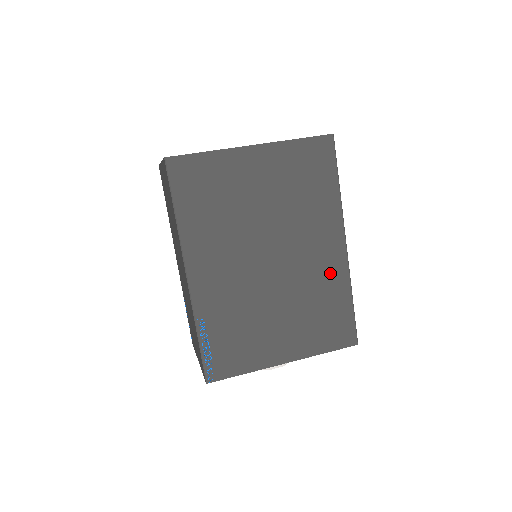
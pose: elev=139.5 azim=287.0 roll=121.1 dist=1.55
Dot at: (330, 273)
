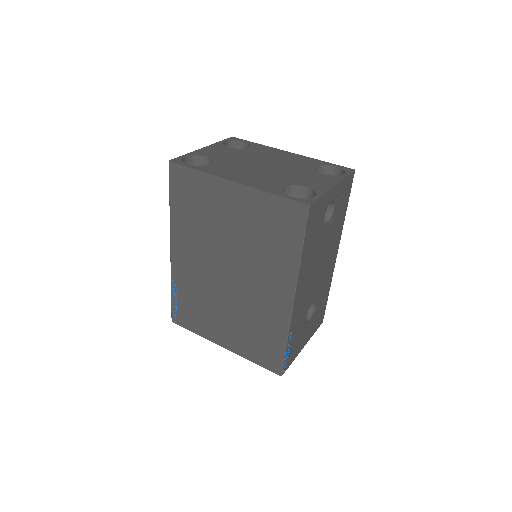
Dot at: (273, 313)
